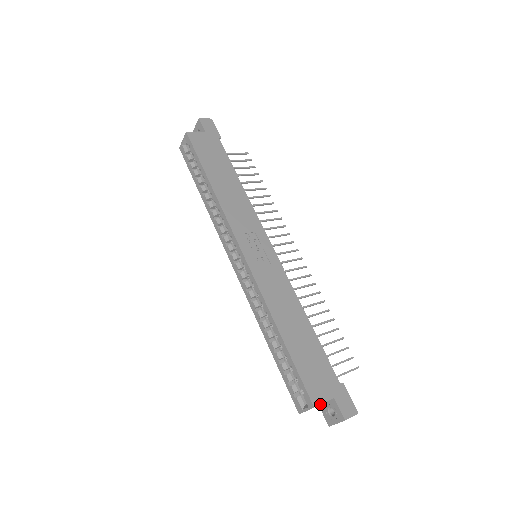
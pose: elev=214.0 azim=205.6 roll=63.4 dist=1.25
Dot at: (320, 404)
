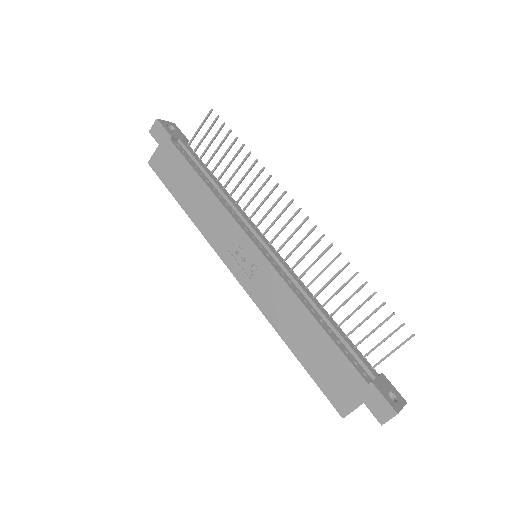
Dot at: occluded
